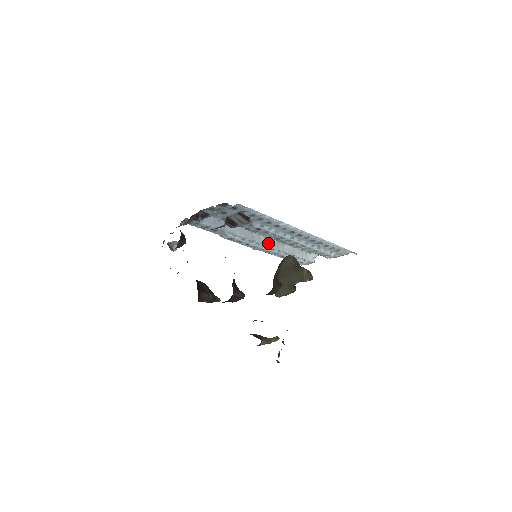
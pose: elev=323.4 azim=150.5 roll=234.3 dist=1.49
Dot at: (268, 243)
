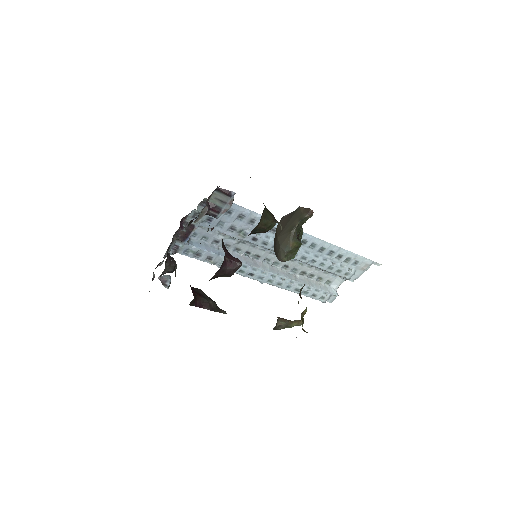
Dot at: (275, 271)
